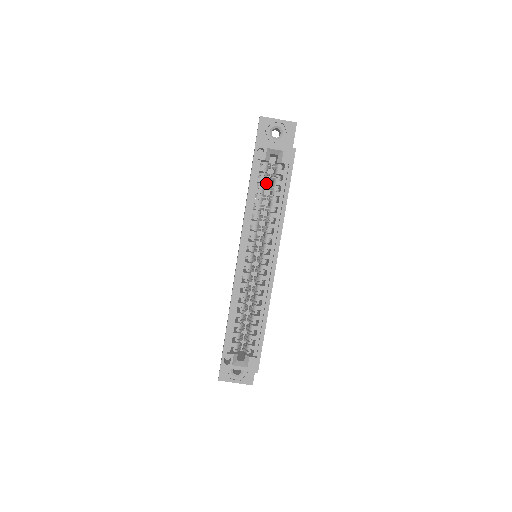
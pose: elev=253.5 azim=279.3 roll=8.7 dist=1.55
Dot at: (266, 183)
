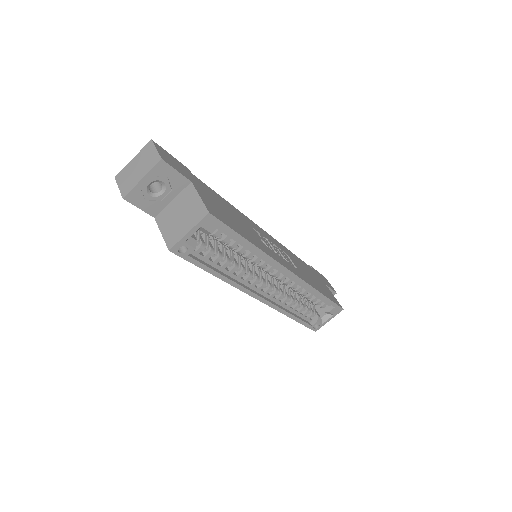
Dot at: occluded
